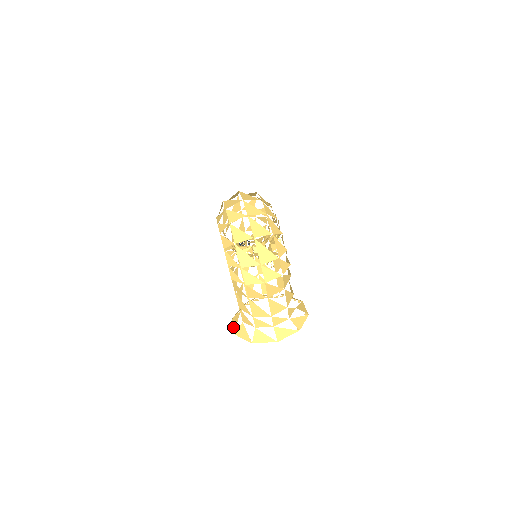
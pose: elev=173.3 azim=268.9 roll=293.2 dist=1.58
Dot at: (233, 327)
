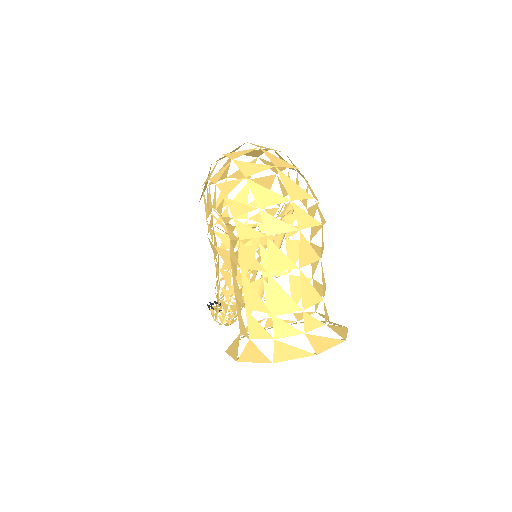
Dot at: (231, 355)
